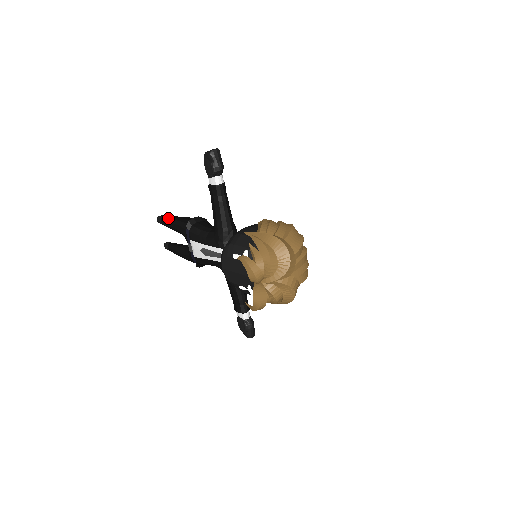
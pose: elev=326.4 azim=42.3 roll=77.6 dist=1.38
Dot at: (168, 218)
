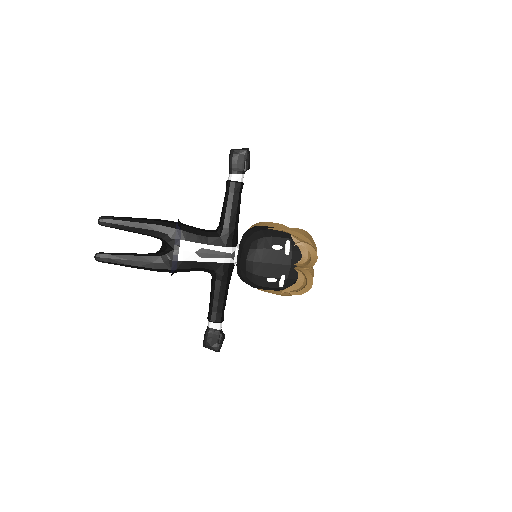
Dot at: (129, 218)
